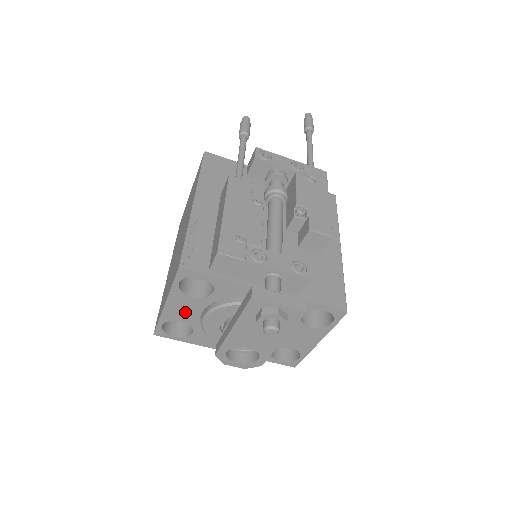
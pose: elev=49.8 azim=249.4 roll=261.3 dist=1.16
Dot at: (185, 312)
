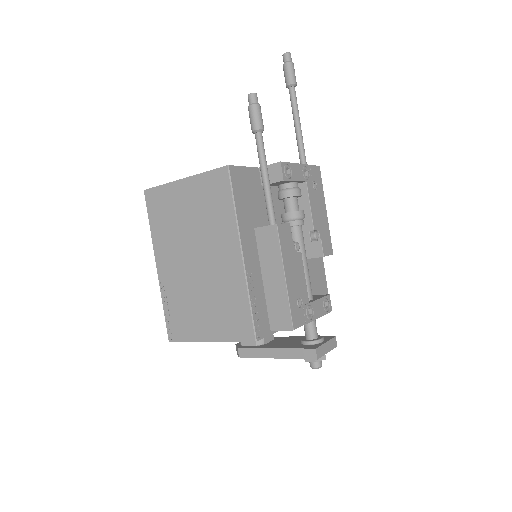
Dot at: occluded
